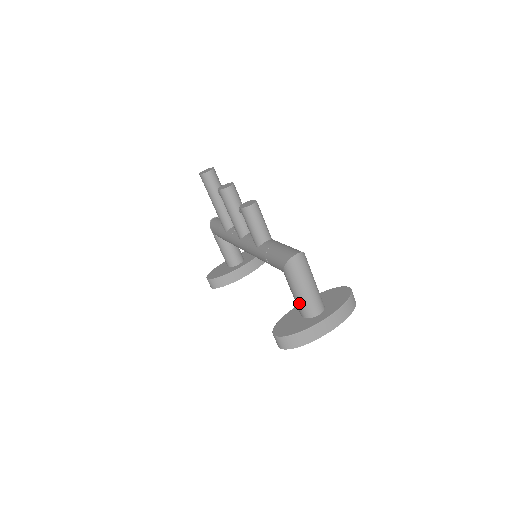
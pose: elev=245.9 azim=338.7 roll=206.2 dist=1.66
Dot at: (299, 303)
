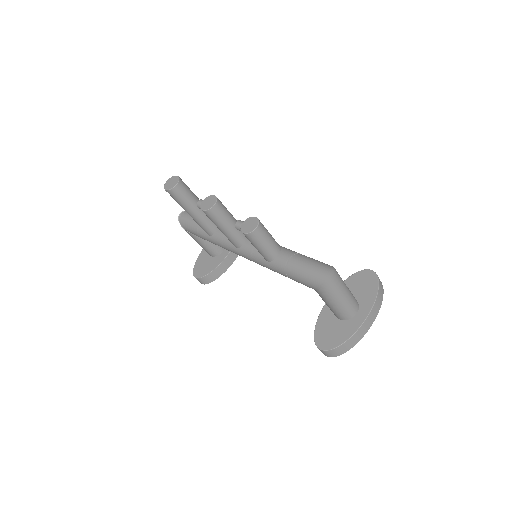
Dot at: (336, 311)
